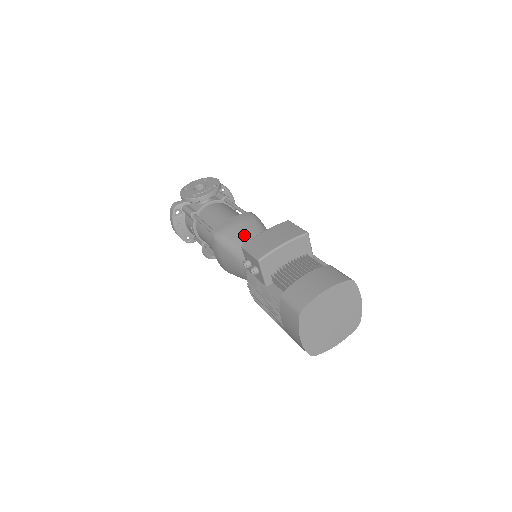
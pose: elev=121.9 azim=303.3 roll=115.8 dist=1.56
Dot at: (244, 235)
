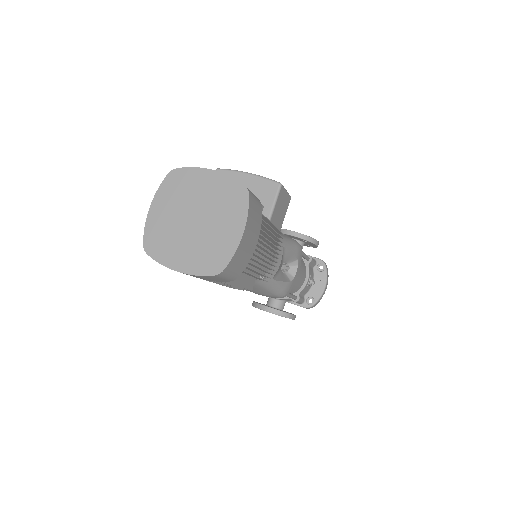
Dot at: occluded
